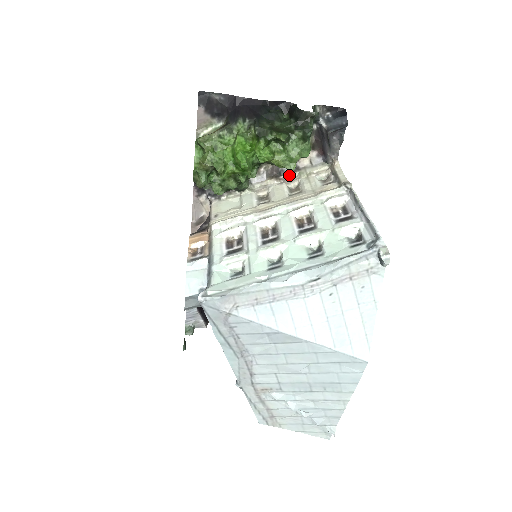
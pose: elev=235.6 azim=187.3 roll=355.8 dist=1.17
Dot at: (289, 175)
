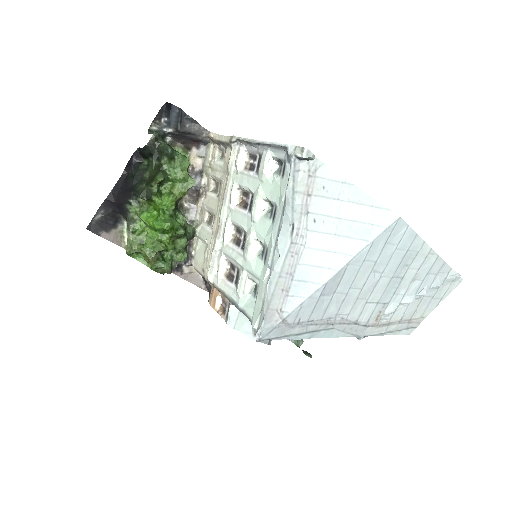
Dot at: (202, 183)
